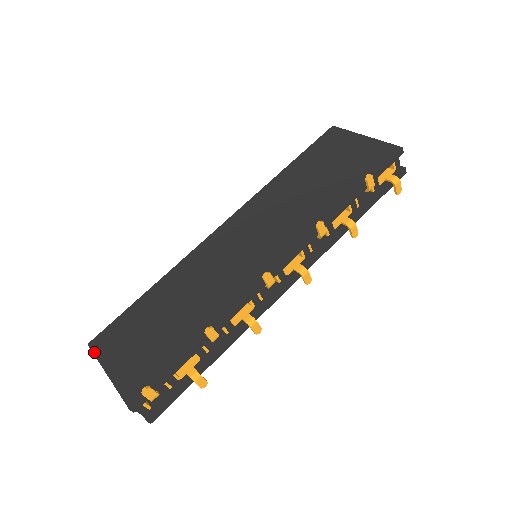
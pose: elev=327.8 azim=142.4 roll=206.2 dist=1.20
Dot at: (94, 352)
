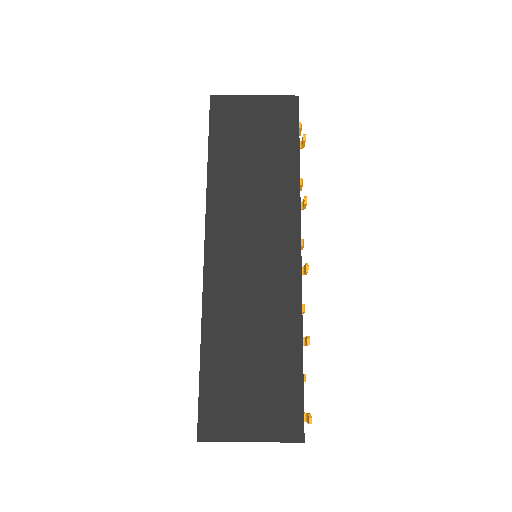
Dot at: (214, 440)
